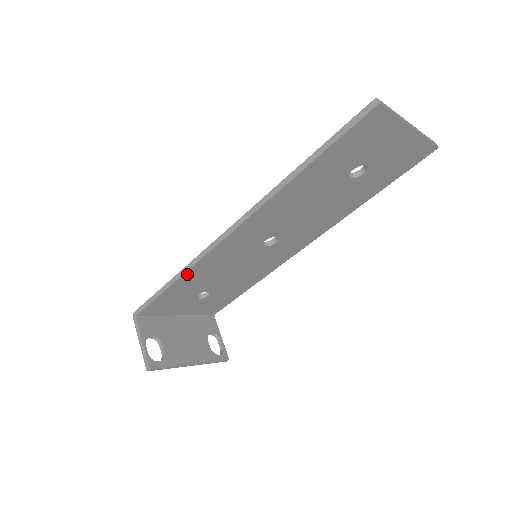
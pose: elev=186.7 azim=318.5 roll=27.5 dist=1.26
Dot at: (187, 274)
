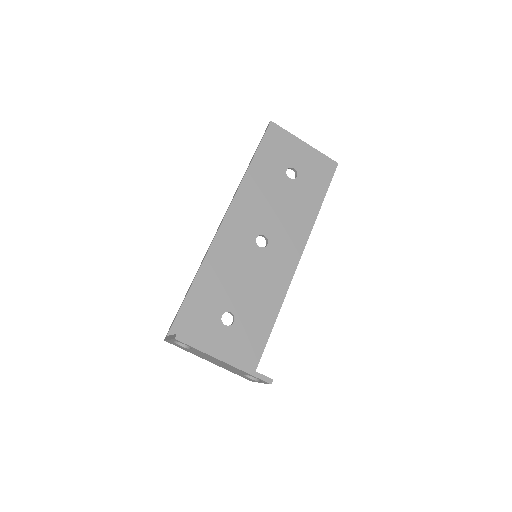
Dot at: (203, 269)
